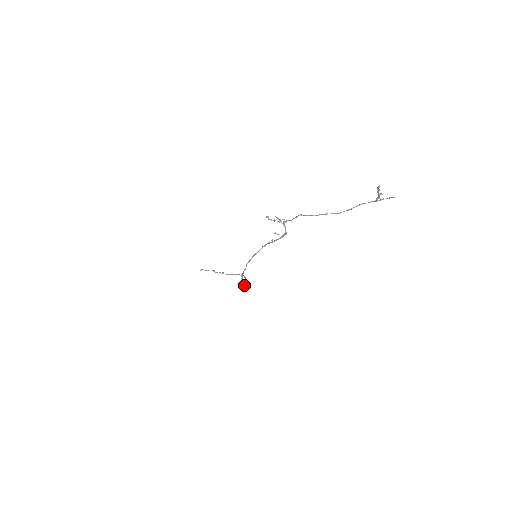
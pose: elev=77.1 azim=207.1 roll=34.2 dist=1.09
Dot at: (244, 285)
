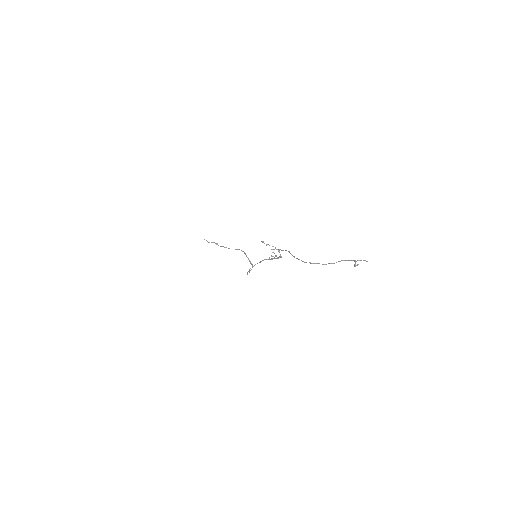
Dot at: occluded
